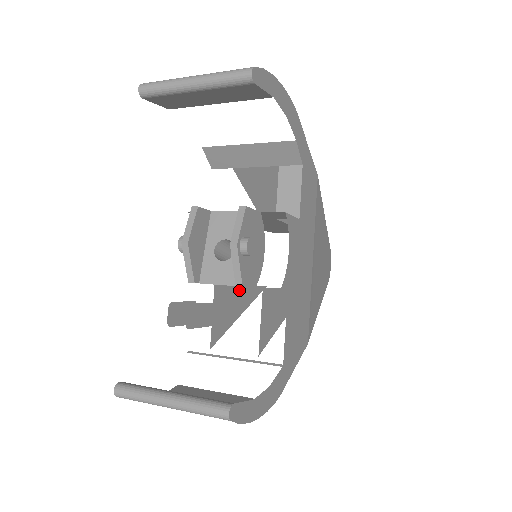
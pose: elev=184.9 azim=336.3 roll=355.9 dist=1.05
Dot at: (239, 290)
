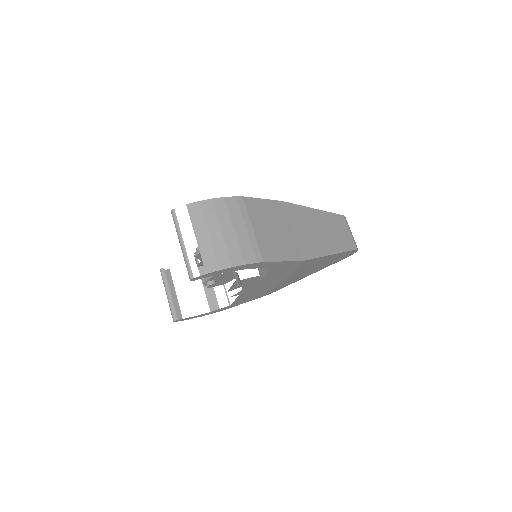
Dot at: occluded
